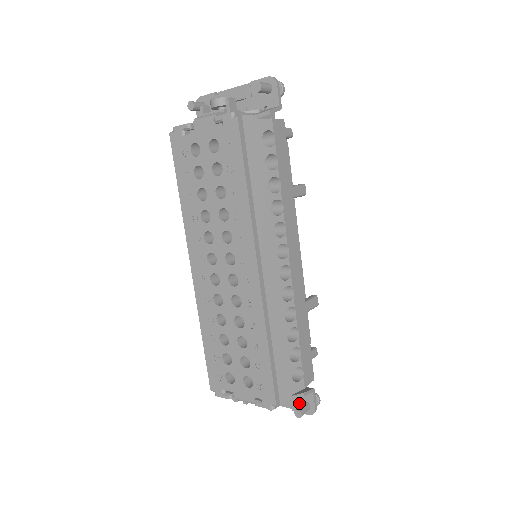
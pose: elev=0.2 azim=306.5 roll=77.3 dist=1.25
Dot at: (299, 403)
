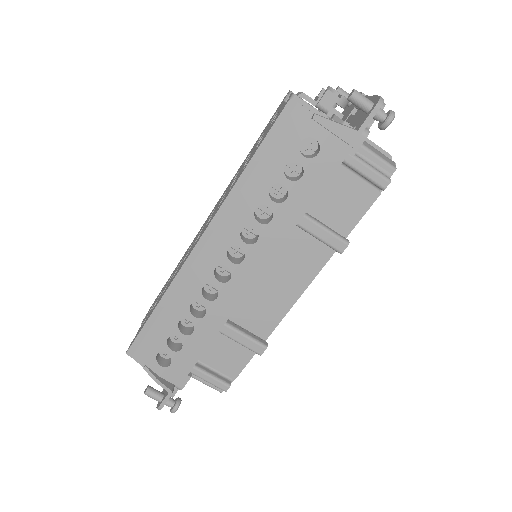
Dot at: (165, 391)
